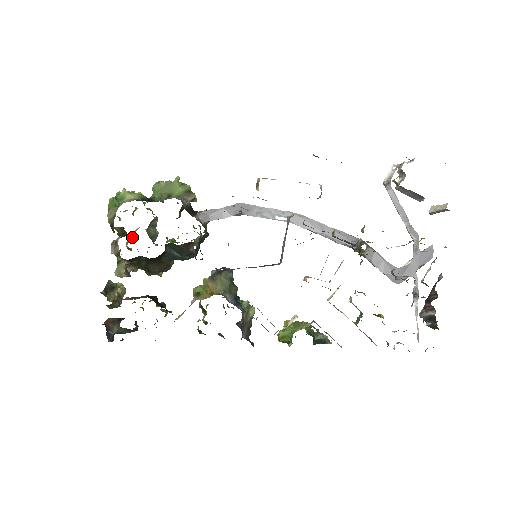
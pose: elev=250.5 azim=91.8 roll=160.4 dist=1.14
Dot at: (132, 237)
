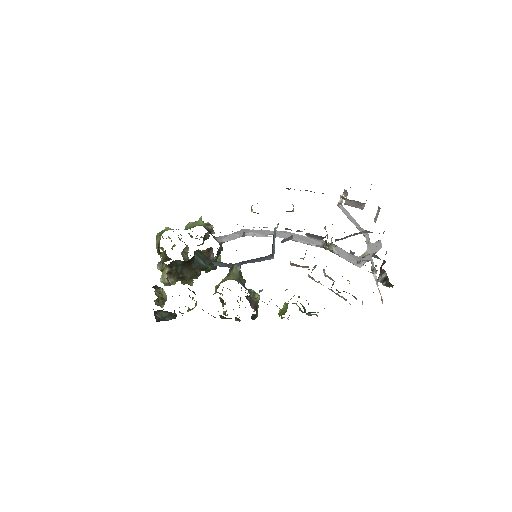
Dot at: occluded
